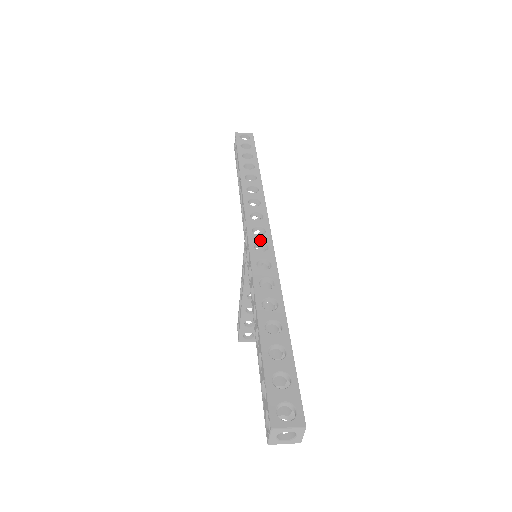
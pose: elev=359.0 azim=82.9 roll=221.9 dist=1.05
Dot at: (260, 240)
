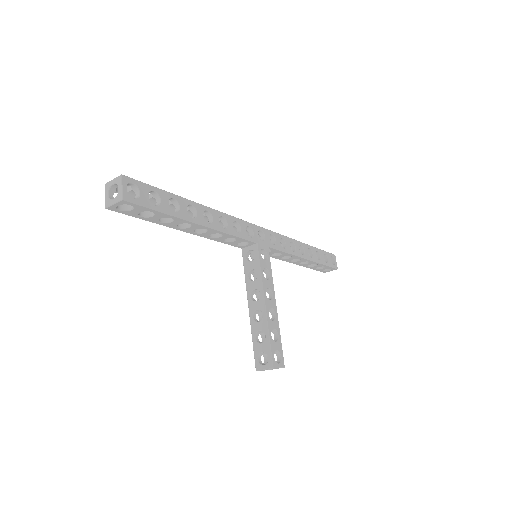
Dot at: occluded
